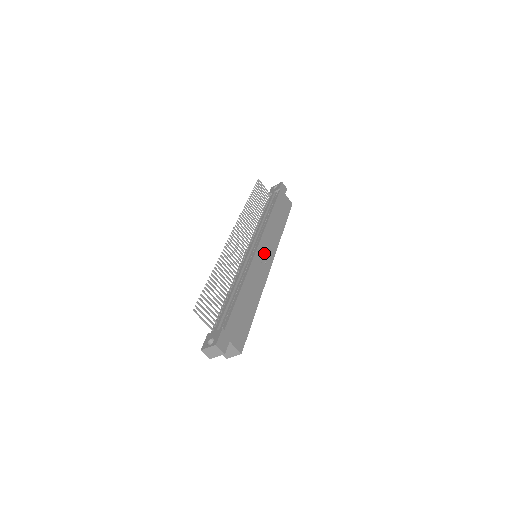
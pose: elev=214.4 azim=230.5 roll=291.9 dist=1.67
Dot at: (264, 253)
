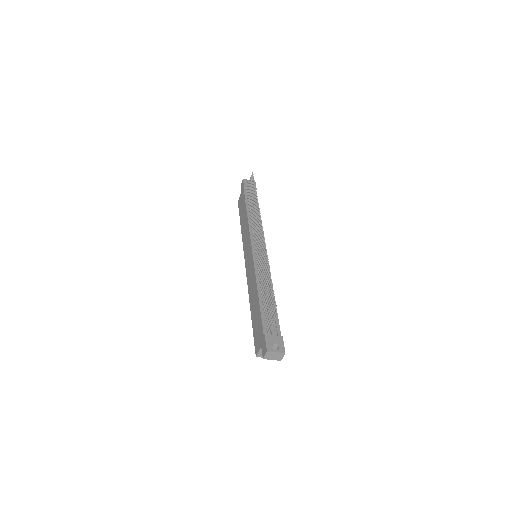
Dot at: occluded
